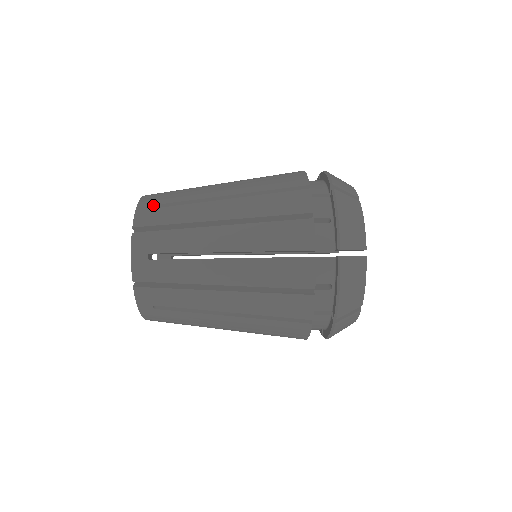
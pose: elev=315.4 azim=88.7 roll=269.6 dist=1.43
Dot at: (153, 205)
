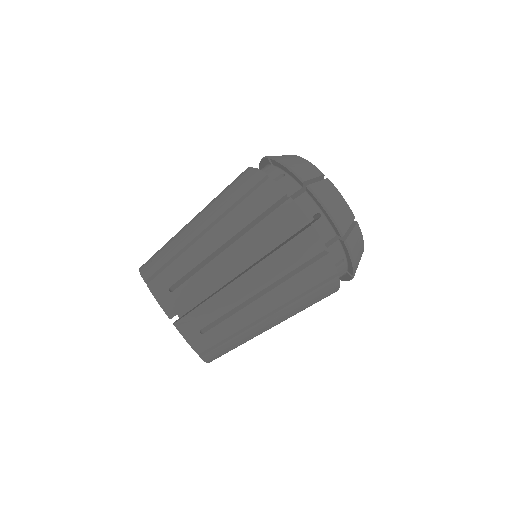
Dot at: occluded
